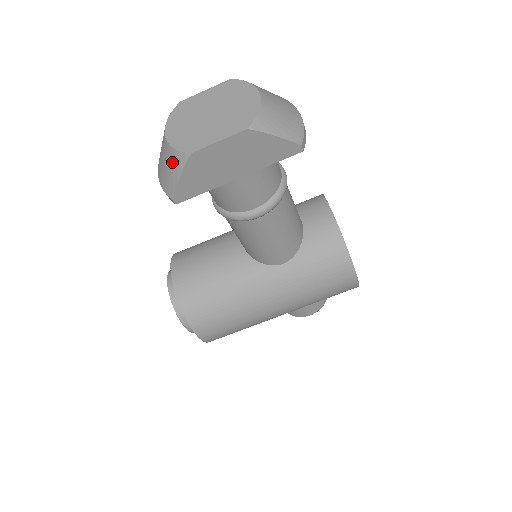
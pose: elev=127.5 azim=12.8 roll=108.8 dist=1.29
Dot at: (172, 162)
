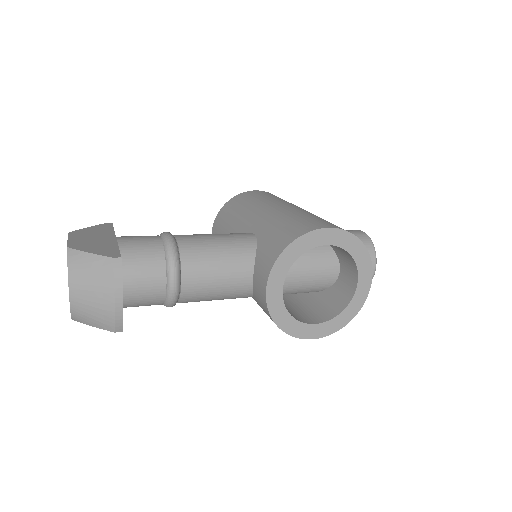
Dot at: occluded
